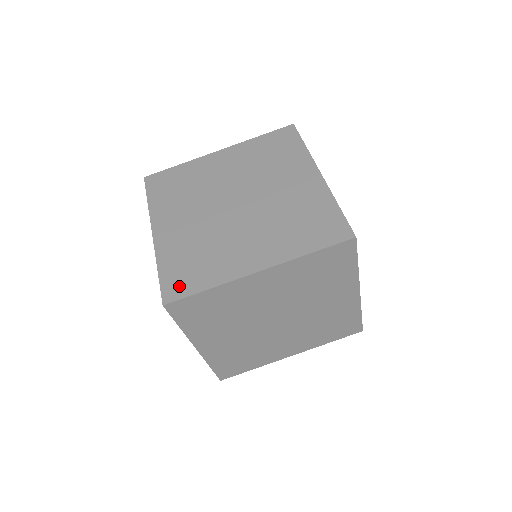
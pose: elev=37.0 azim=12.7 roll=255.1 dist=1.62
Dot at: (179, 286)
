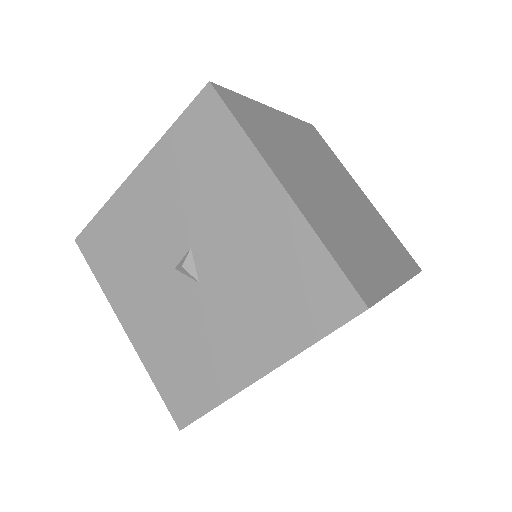
Dot at: (364, 283)
